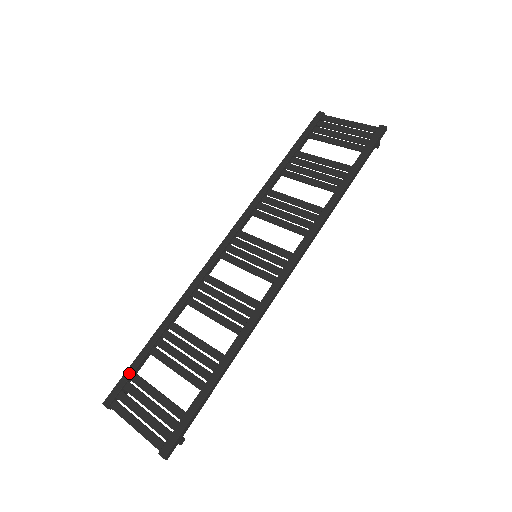
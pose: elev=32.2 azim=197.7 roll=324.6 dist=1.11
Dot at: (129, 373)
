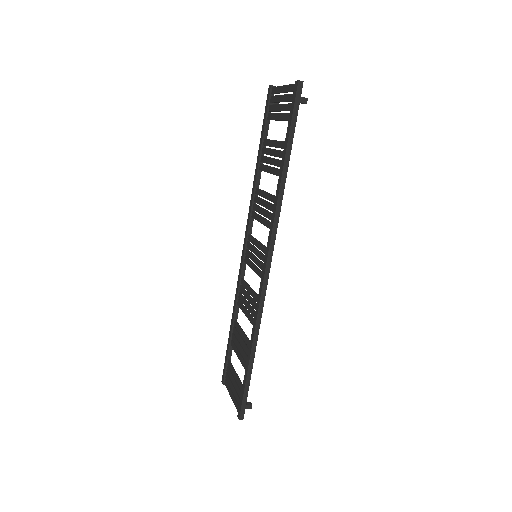
Dot at: (226, 360)
